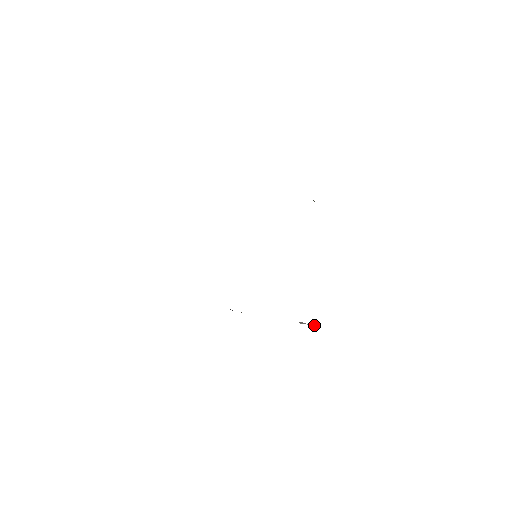
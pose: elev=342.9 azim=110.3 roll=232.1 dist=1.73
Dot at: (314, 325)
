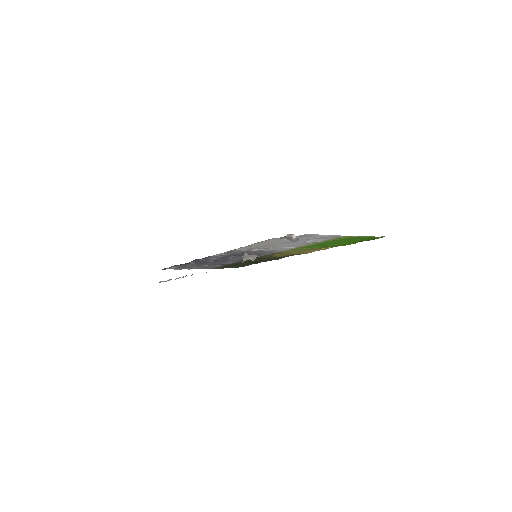
Dot at: (255, 257)
